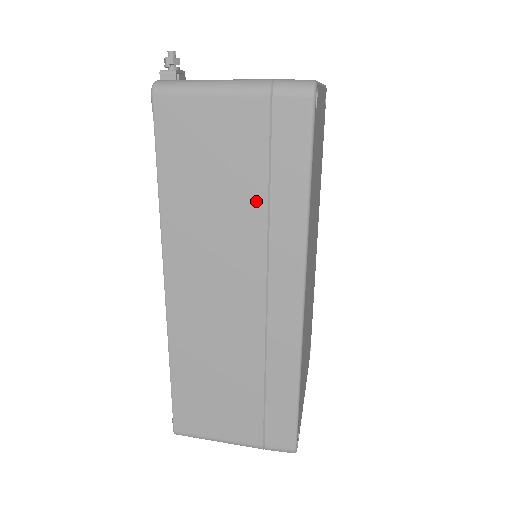
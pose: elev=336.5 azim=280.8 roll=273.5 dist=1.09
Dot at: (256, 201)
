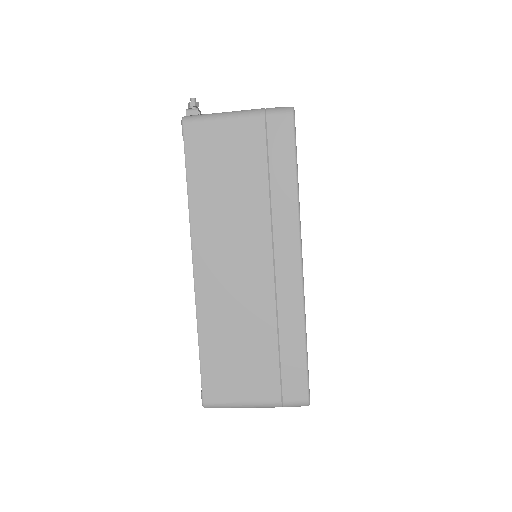
Dot at: (260, 189)
